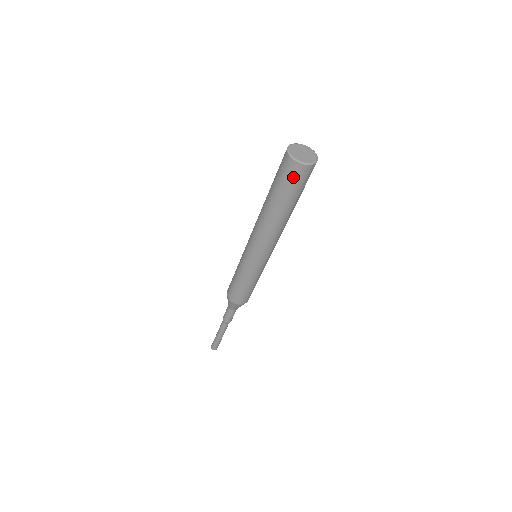
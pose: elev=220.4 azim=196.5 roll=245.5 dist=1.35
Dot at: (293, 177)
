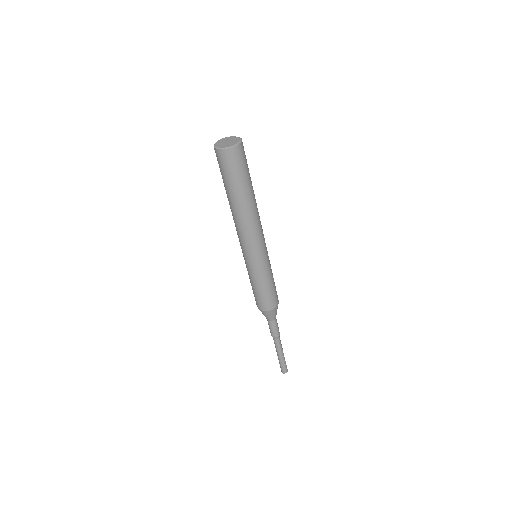
Dot at: (220, 163)
